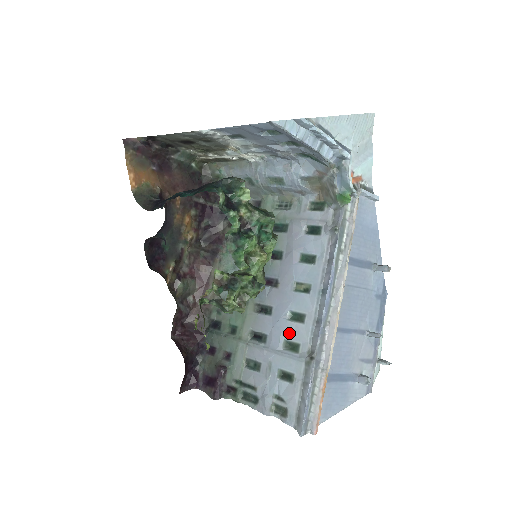
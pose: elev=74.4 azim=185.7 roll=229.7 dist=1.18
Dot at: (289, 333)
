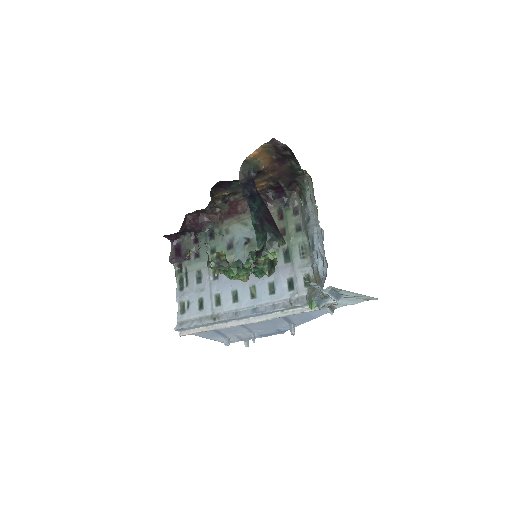
Dot at: (224, 295)
